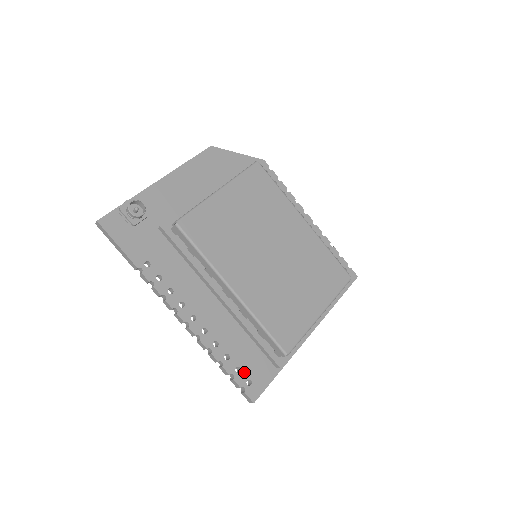
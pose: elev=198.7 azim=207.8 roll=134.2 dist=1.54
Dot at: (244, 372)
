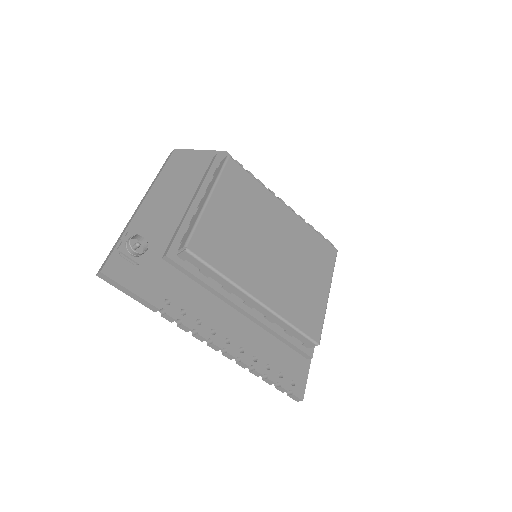
Dot at: (286, 375)
